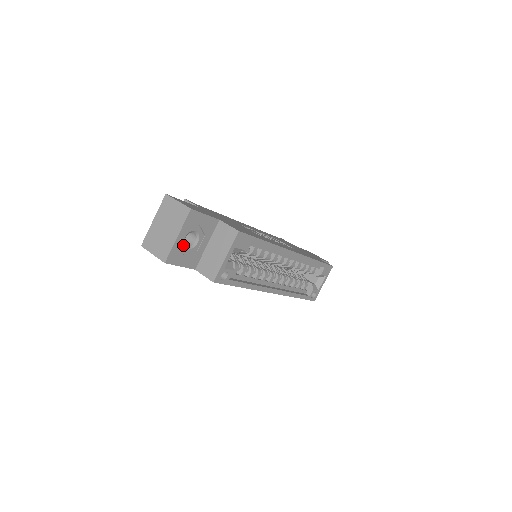
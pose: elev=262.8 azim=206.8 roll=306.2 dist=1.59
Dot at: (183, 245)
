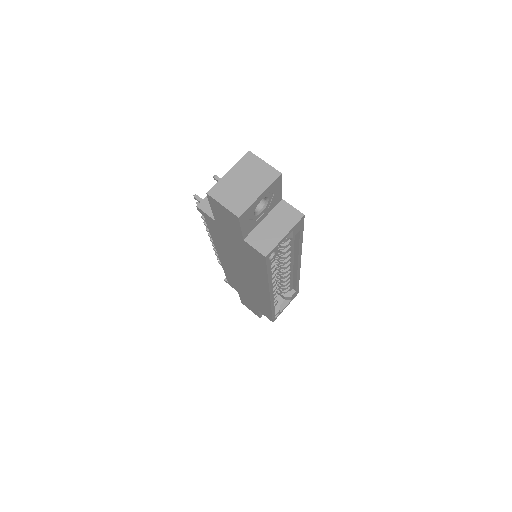
Dot at: occluded
